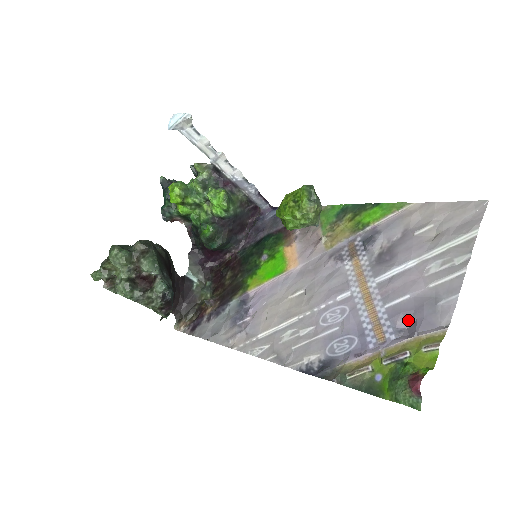
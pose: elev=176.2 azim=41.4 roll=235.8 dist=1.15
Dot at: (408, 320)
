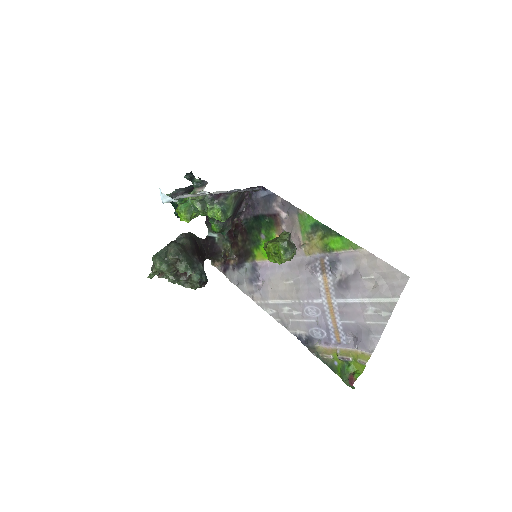
Dot at: (353, 335)
